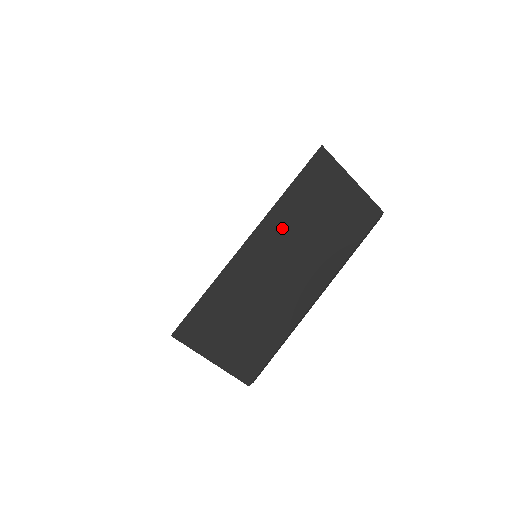
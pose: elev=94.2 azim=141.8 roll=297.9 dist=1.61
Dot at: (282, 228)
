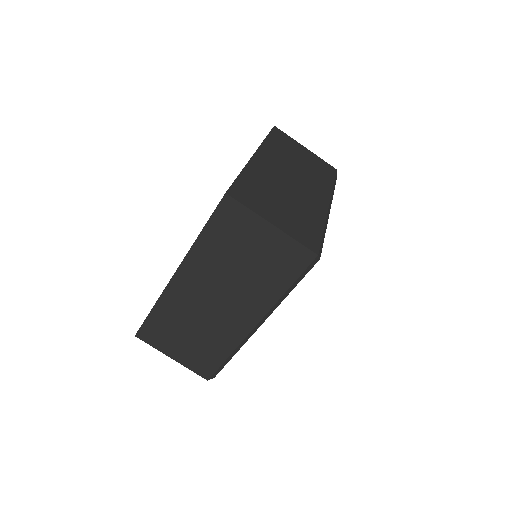
Dot at: (204, 267)
